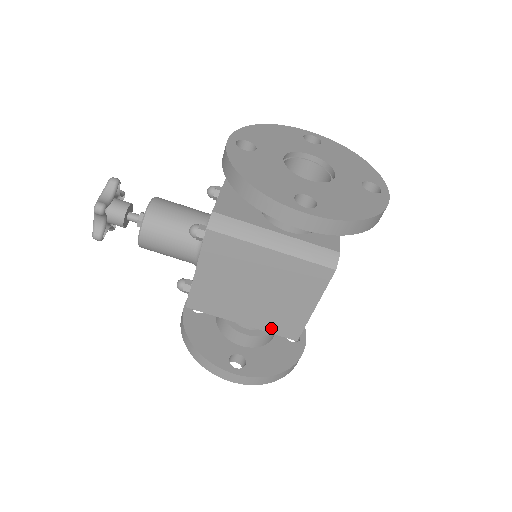
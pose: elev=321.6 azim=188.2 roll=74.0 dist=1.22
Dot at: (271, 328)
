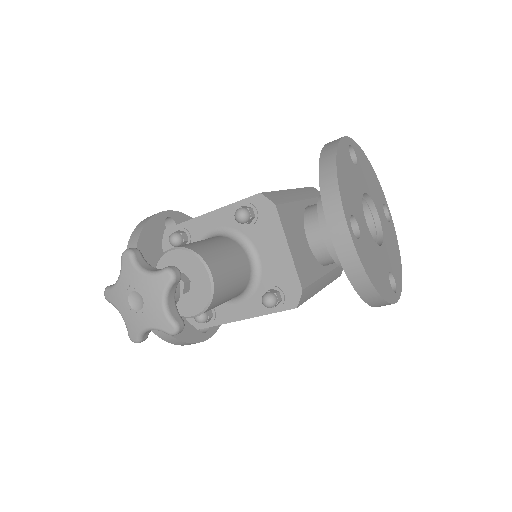
Dot at: occluded
